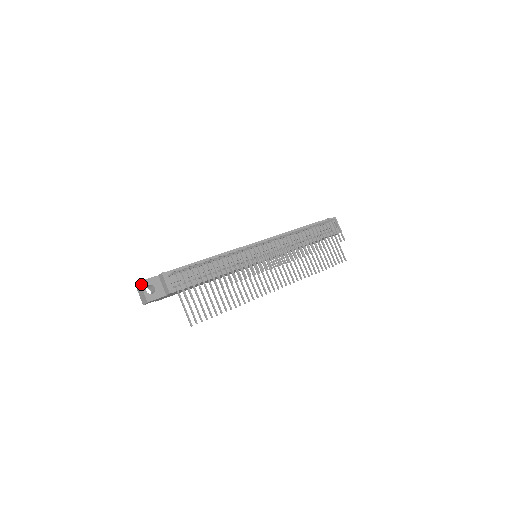
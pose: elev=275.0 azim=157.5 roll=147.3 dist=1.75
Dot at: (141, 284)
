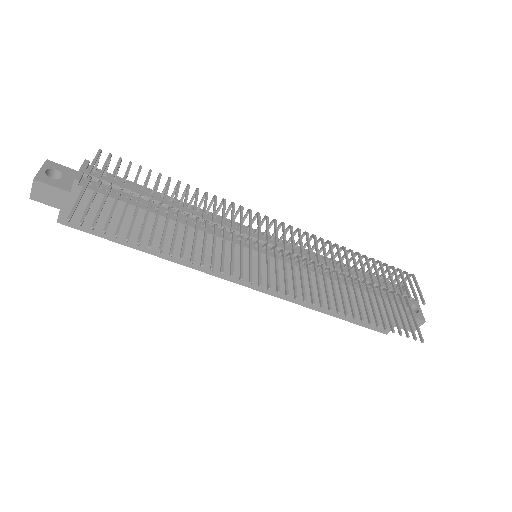
Dot at: (46, 162)
